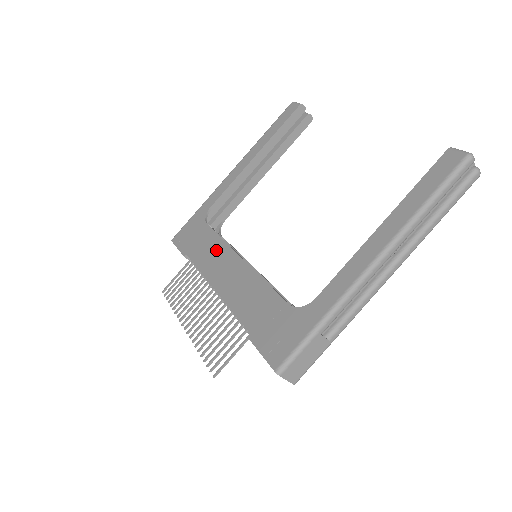
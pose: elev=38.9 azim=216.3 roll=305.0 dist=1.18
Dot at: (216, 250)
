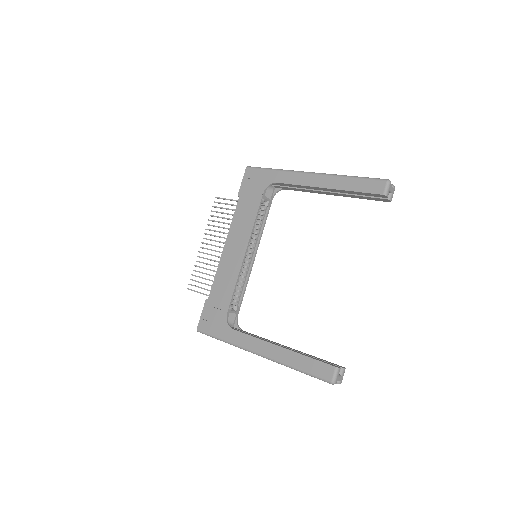
Dot at: (246, 224)
